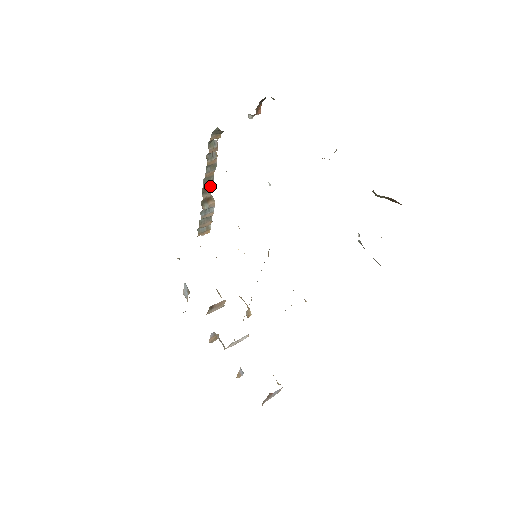
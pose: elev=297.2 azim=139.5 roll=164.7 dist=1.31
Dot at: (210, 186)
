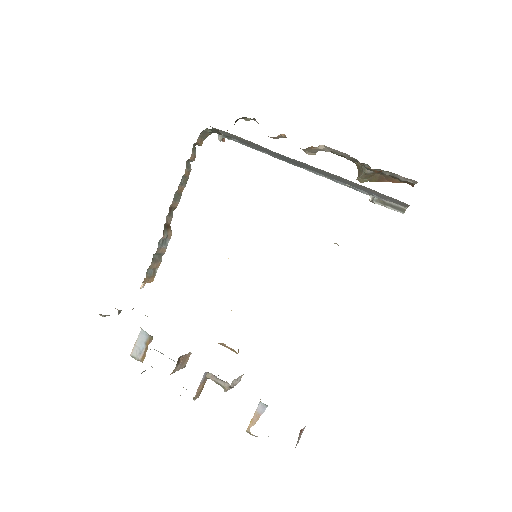
Dot at: (174, 208)
